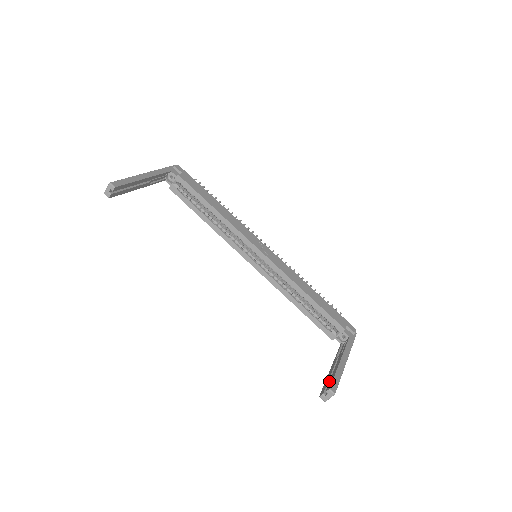
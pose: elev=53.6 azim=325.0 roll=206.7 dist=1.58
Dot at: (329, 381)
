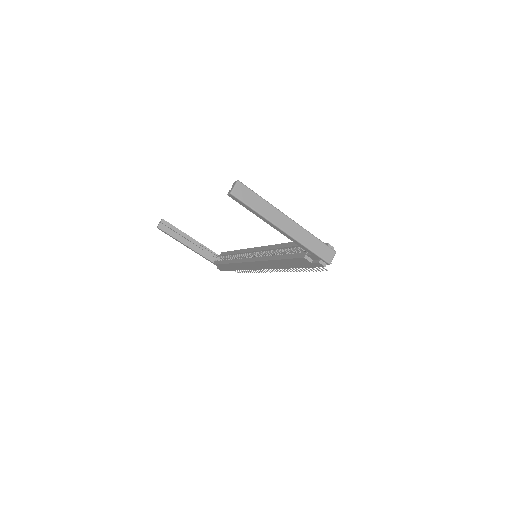
Dot at: occluded
